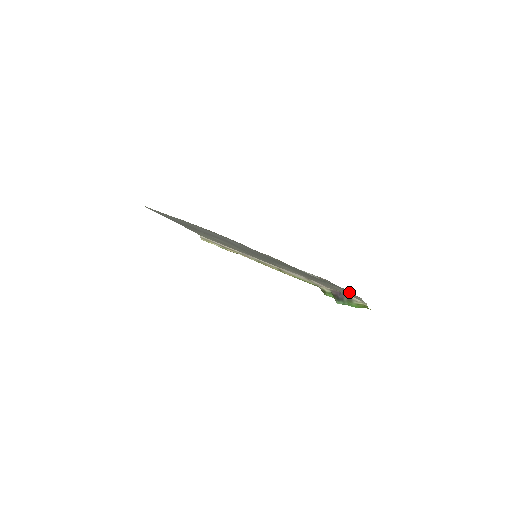
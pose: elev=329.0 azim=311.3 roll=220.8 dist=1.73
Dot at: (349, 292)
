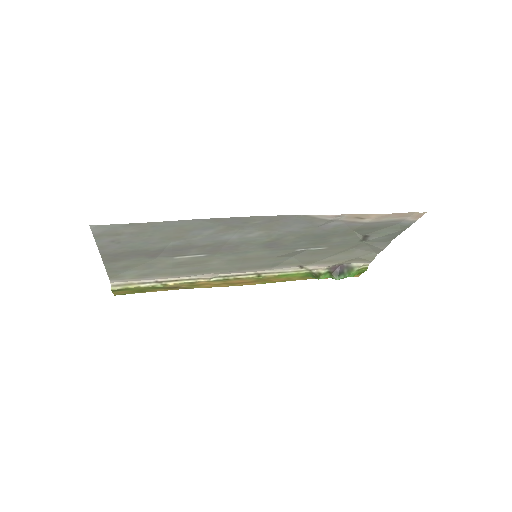
Dot at: (383, 245)
